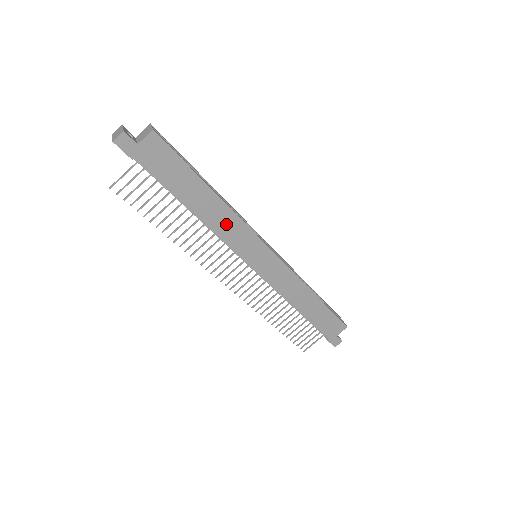
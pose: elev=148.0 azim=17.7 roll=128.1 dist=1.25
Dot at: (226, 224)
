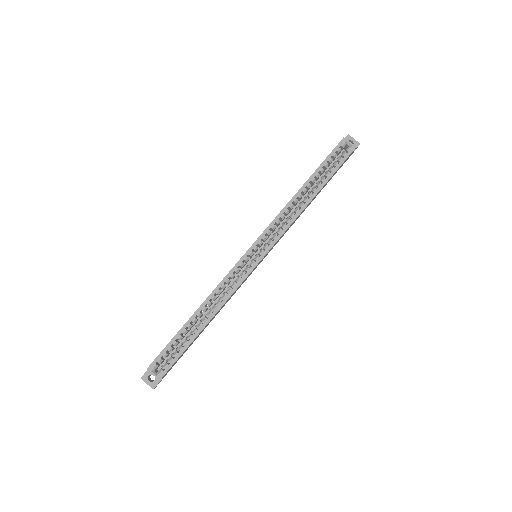
Dot at: occluded
